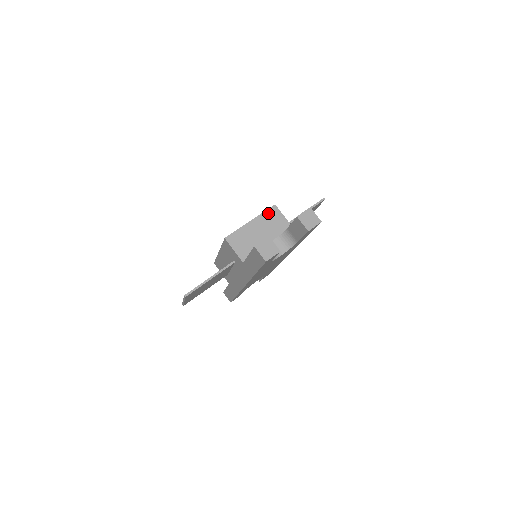
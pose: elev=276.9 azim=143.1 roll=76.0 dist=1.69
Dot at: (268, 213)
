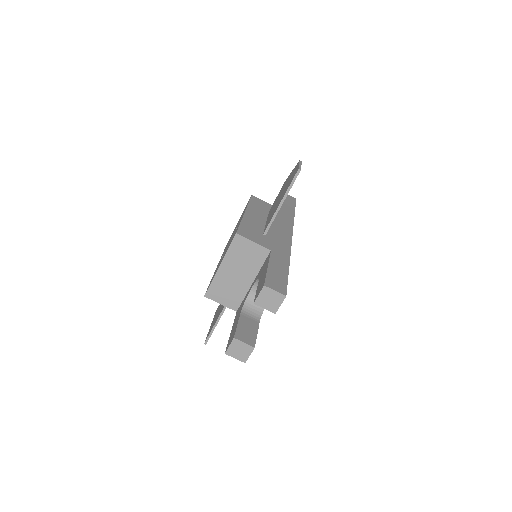
Dot at: (234, 248)
